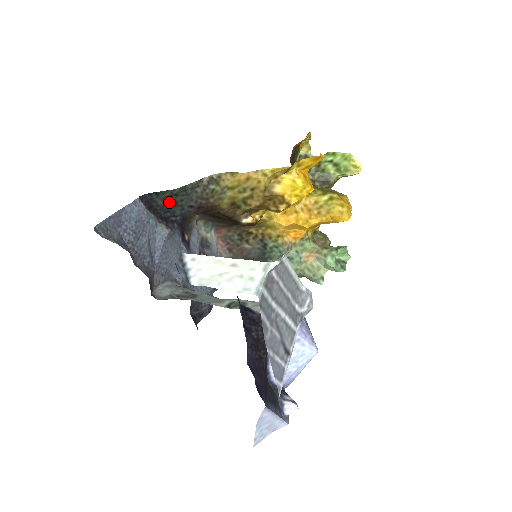
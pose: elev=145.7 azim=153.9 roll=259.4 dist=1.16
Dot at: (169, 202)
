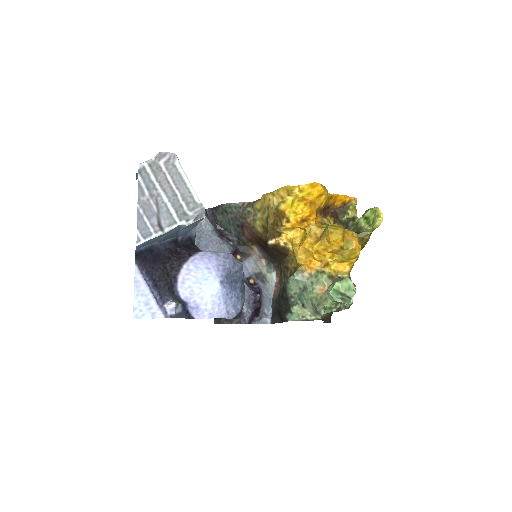
Dot at: (224, 219)
